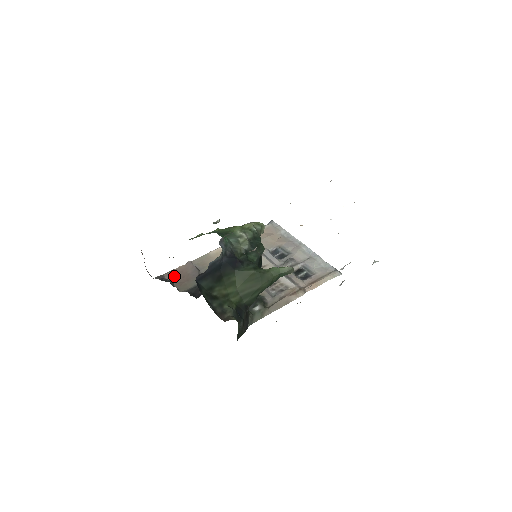
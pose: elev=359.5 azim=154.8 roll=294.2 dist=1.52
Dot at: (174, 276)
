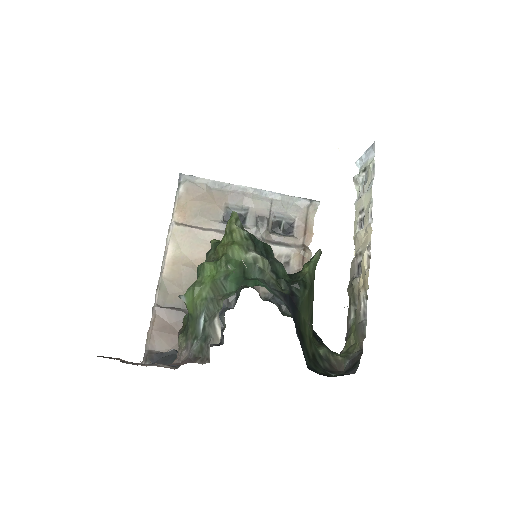
Dot at: (162, 340)
